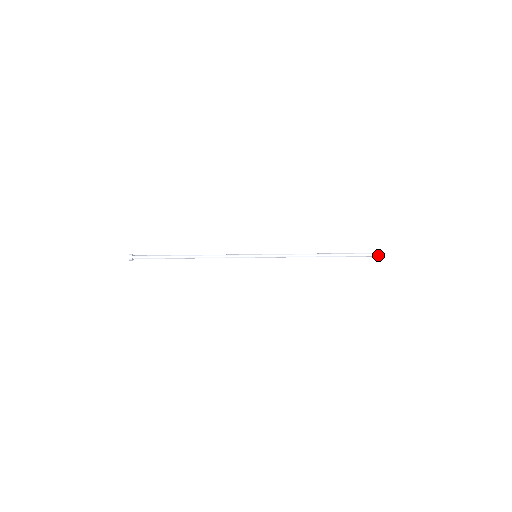
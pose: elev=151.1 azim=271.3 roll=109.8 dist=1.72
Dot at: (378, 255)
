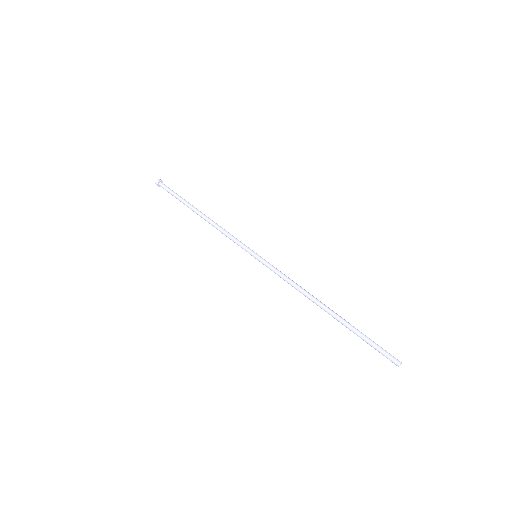
Dot at: (386, 357)
